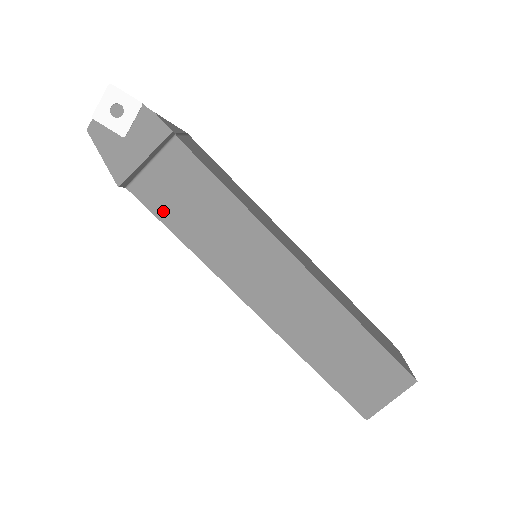
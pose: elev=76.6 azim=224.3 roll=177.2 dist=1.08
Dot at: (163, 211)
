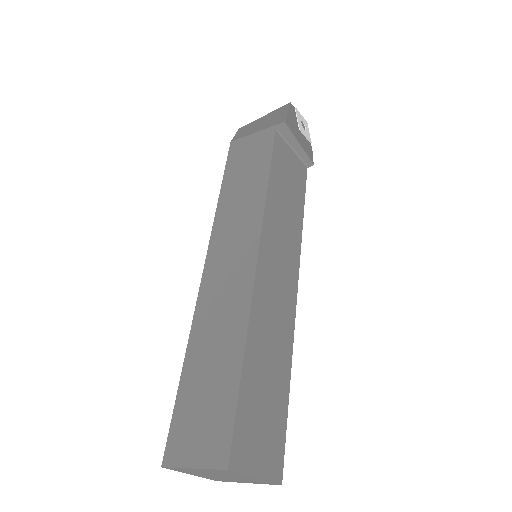
Dot at: (277, 160)
